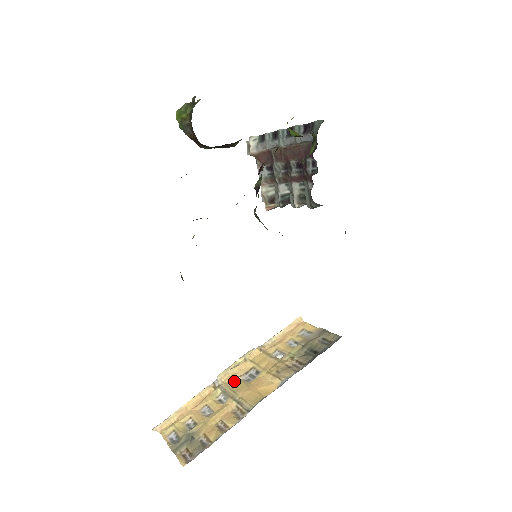
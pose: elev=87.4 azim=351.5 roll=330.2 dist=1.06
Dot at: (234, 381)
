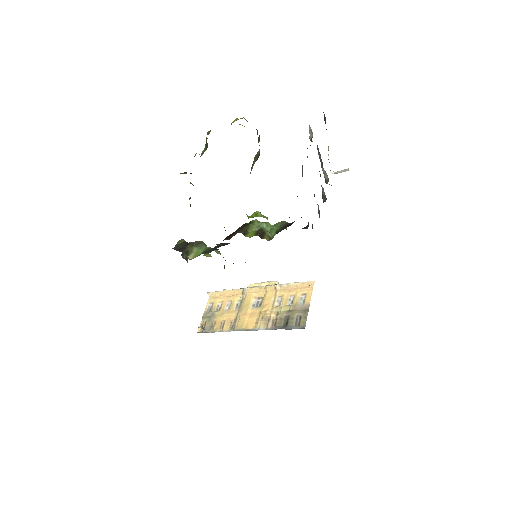
Dot at: (249, 299)
